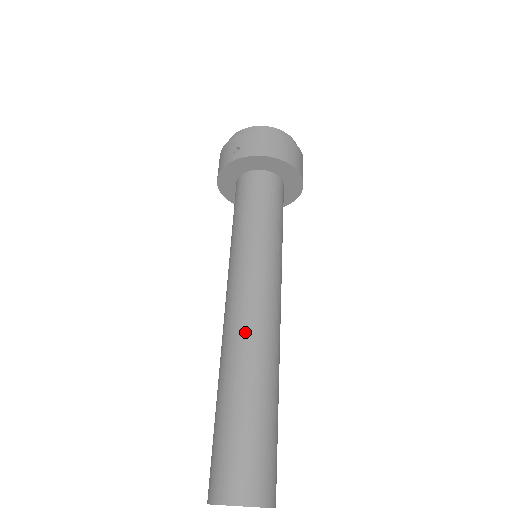
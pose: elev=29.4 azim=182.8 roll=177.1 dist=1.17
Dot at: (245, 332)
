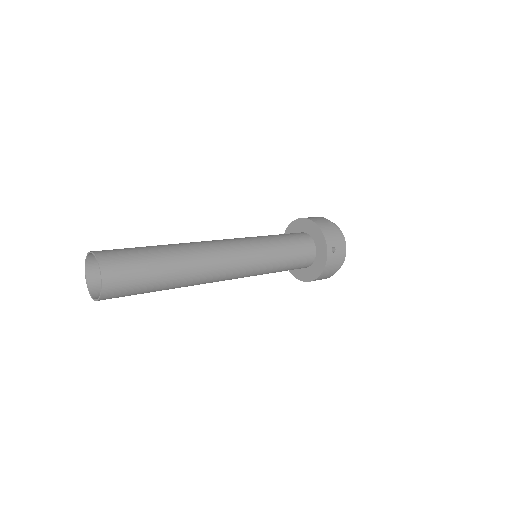
Dot at: occluded
